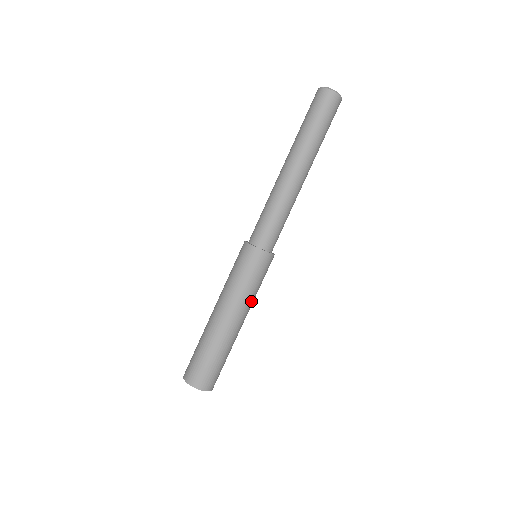
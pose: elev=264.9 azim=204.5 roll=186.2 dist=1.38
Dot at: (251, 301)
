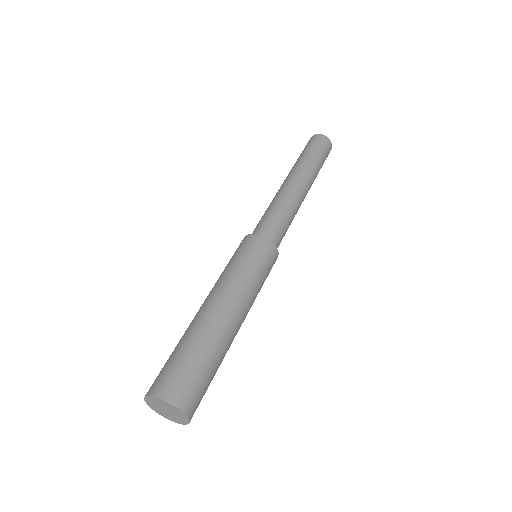
Dot at: occluded
